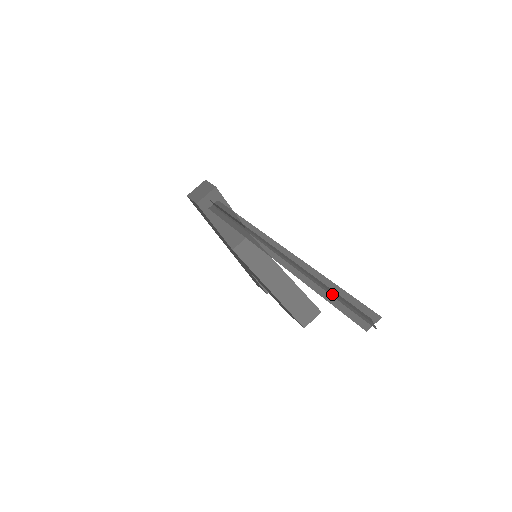
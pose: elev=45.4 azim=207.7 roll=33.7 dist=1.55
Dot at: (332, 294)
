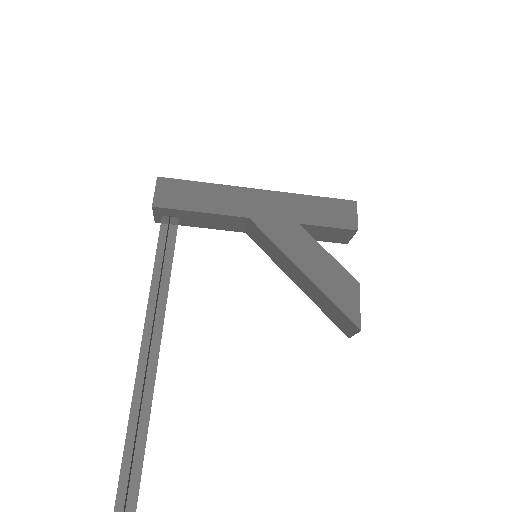
Dot at: (125, 506)
